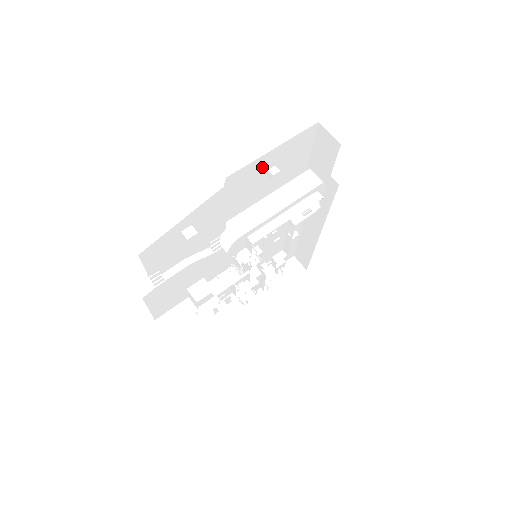
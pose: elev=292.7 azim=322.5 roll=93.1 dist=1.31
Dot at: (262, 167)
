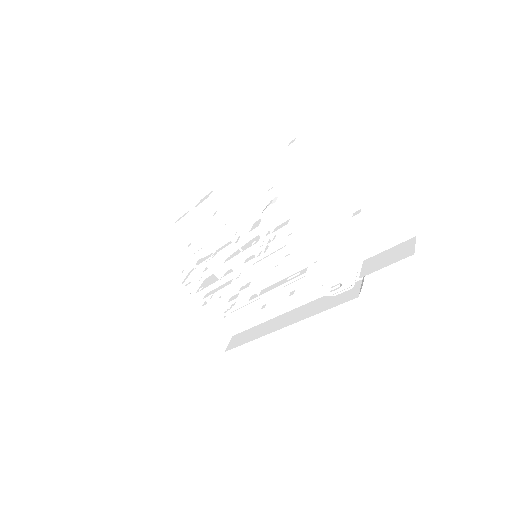
Dot at: (365, 199)
